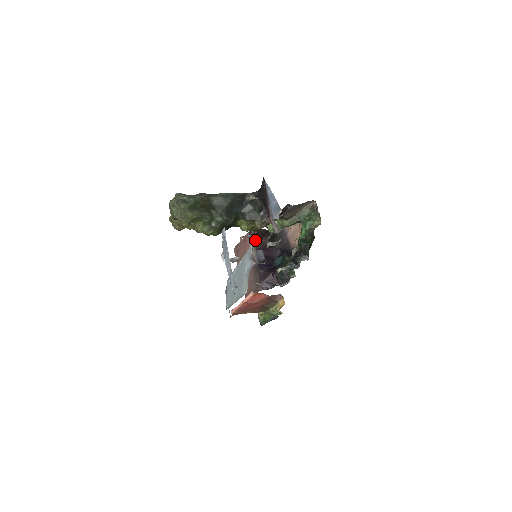
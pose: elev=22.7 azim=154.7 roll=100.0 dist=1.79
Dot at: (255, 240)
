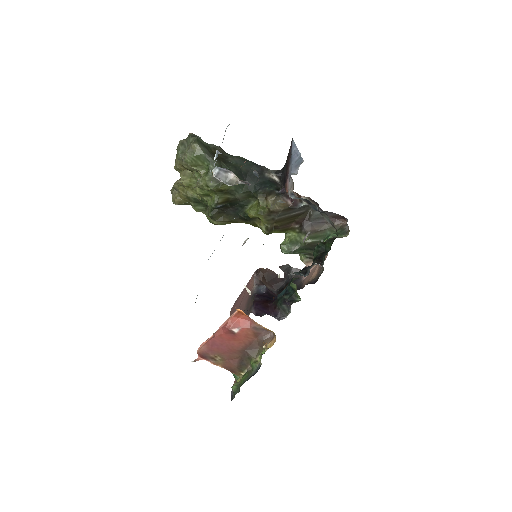
Dot at: (261, 281)
